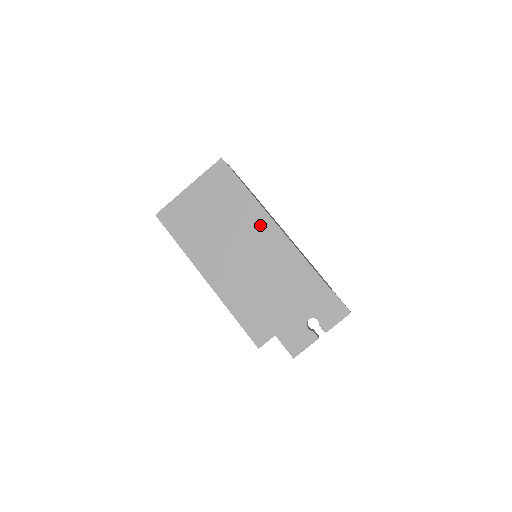
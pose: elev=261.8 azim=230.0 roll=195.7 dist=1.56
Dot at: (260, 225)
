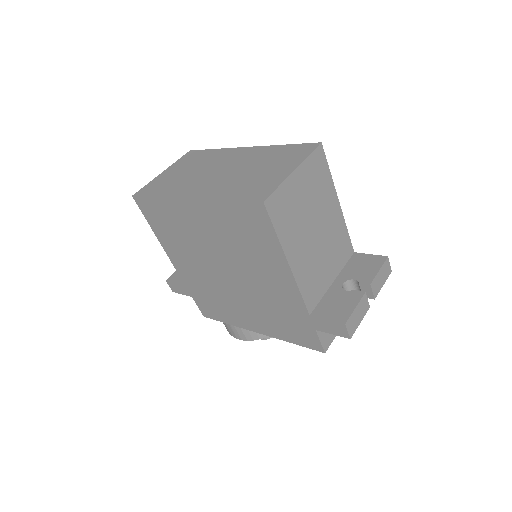
Dot at: (234, 154)
